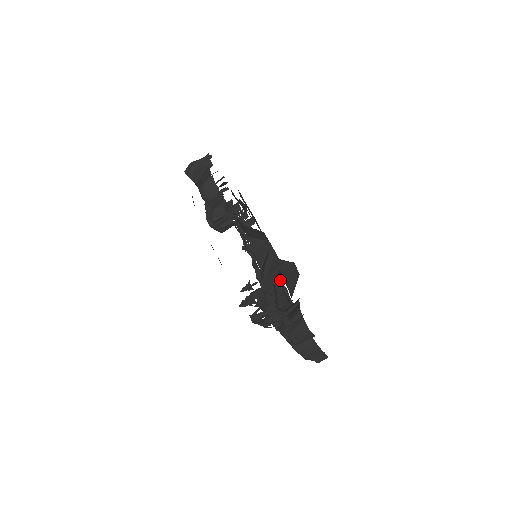
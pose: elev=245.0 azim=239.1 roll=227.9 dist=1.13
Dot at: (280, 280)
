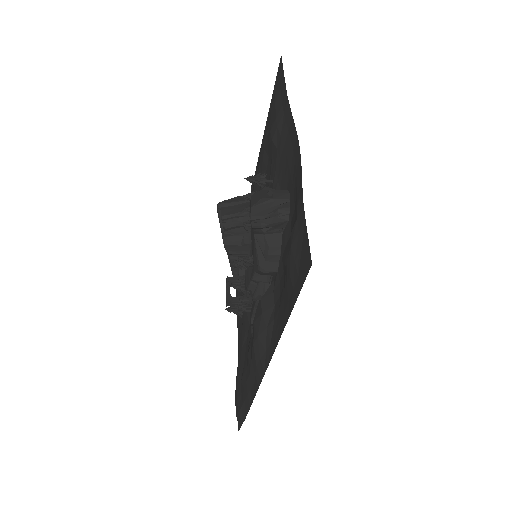
Dot at: occluded
